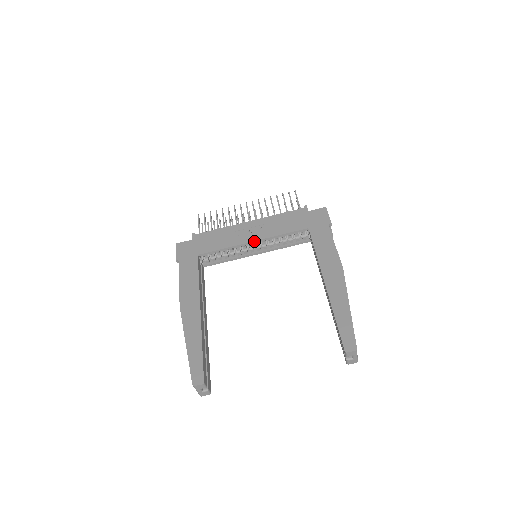
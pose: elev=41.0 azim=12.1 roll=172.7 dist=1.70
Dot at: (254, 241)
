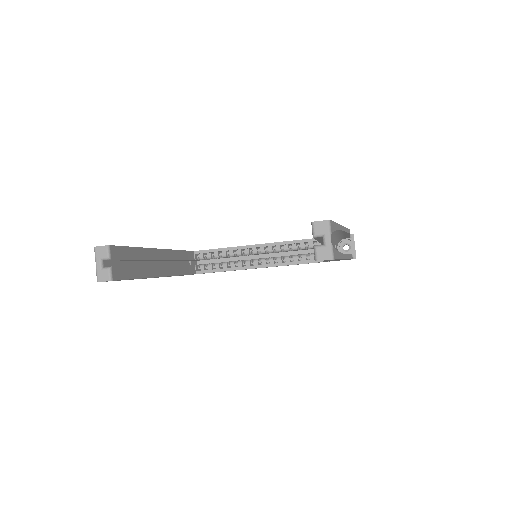
Dot at: (259, 244)
